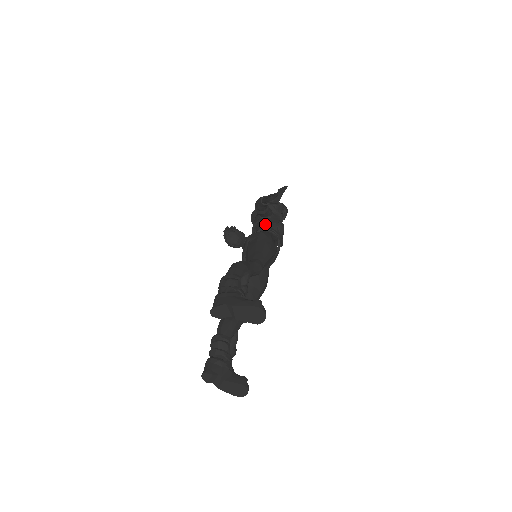
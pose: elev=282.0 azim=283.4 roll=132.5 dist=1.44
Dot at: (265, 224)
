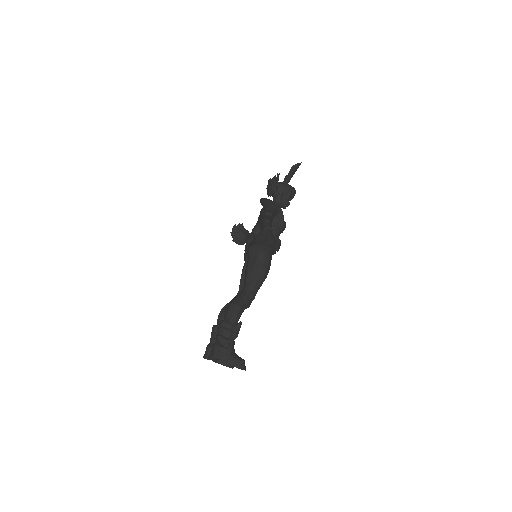
Dot at: occluded
